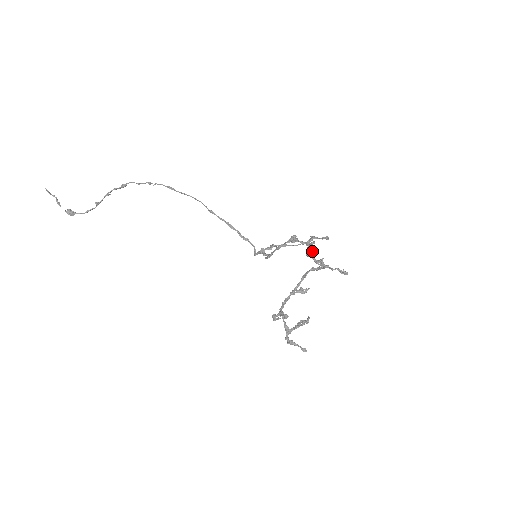
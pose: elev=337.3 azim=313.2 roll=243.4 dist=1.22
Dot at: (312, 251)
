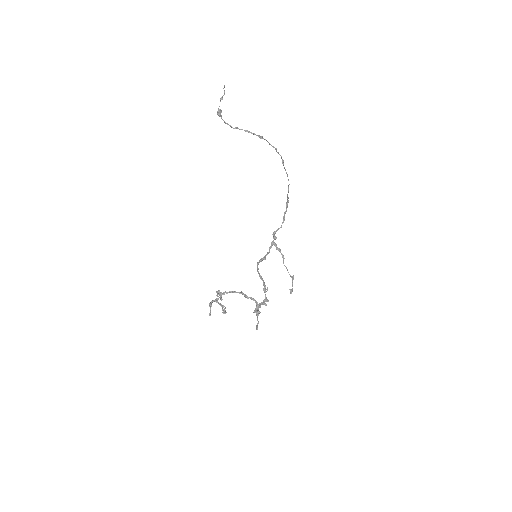
Dot at: occluded
